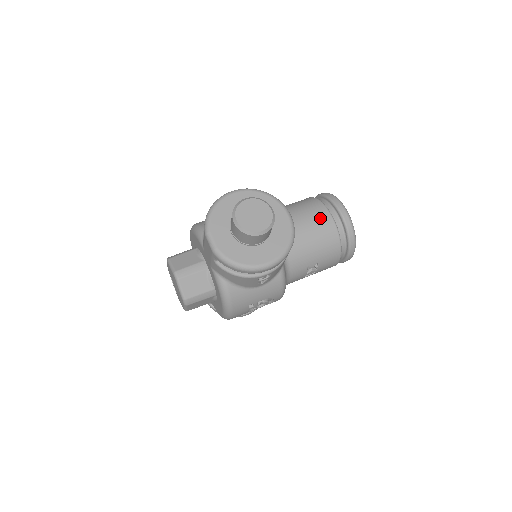
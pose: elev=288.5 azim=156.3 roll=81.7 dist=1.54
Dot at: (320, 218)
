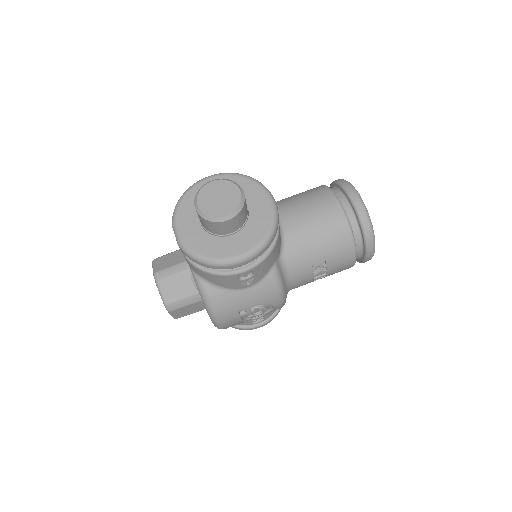
Dot at: (325, 207)
